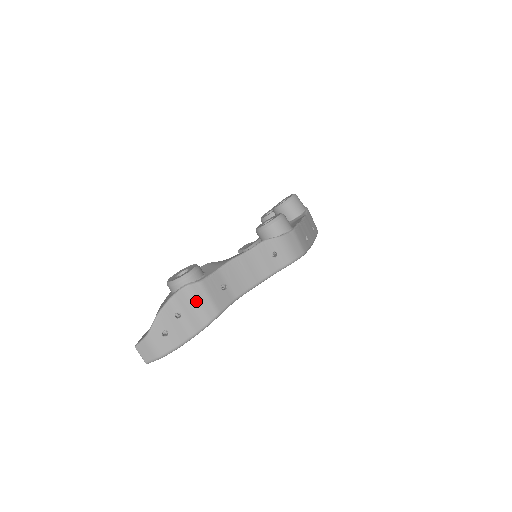
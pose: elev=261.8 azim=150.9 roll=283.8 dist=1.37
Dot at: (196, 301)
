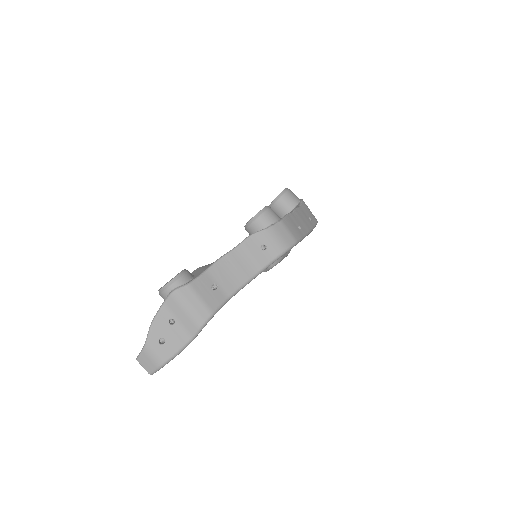
Dot at: (186, 304)
